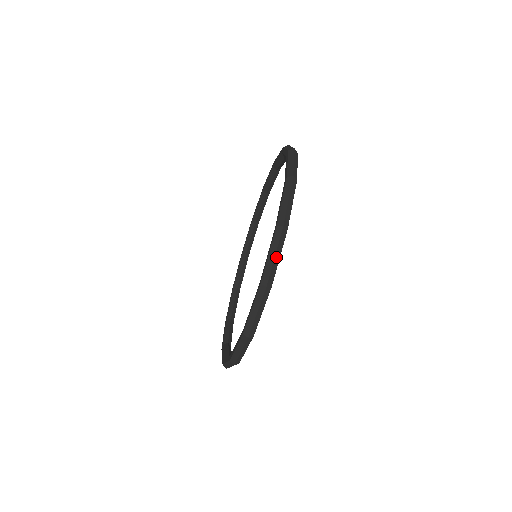
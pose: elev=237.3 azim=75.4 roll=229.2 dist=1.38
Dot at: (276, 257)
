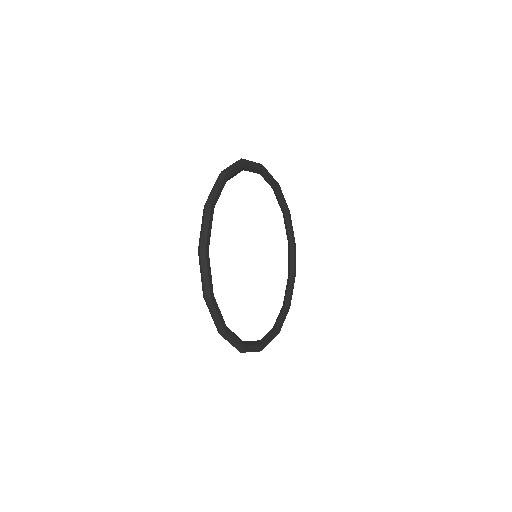
Dot at: (204, 274)
